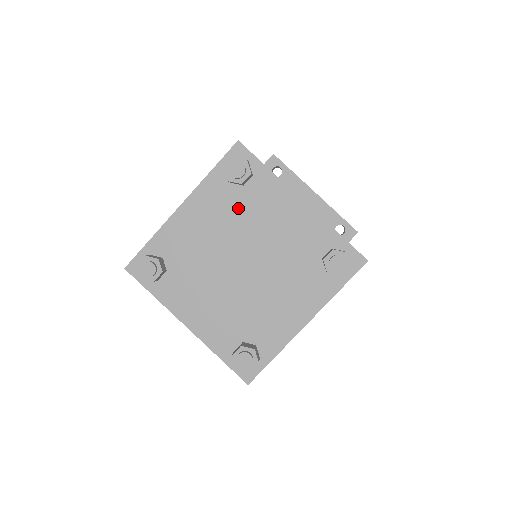
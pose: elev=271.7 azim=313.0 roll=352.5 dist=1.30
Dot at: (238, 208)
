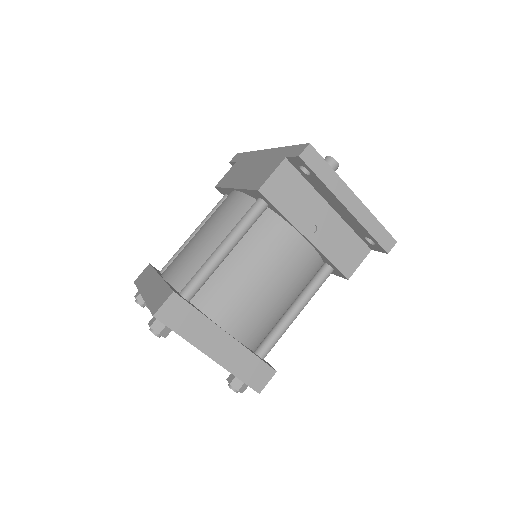
Dot at: occluded
